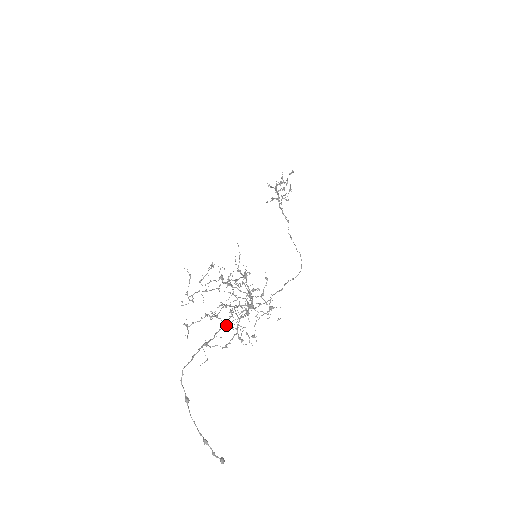
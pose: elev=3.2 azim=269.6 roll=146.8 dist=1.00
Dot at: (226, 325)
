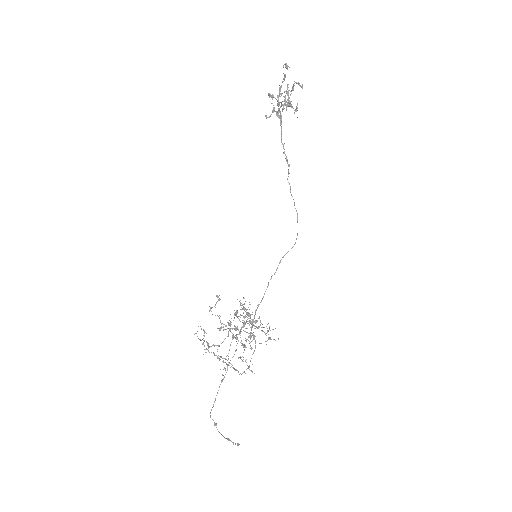
Dot at: occluded
